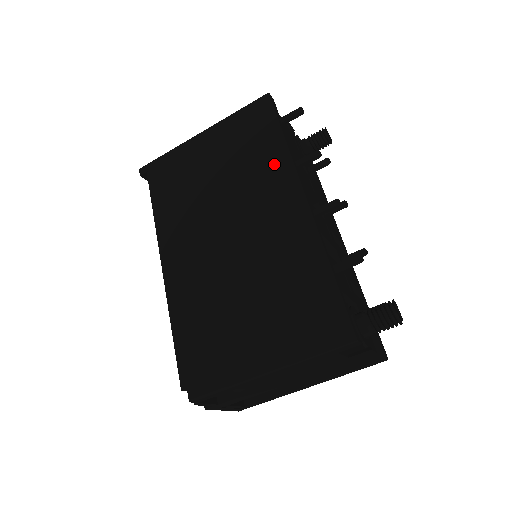
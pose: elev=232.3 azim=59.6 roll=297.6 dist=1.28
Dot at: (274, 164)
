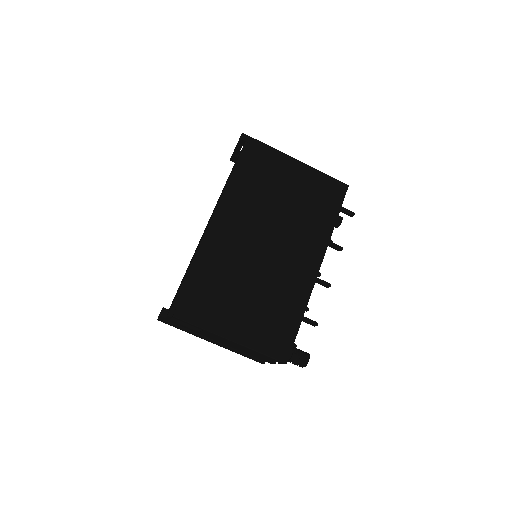
Dot at: (320, 232)
